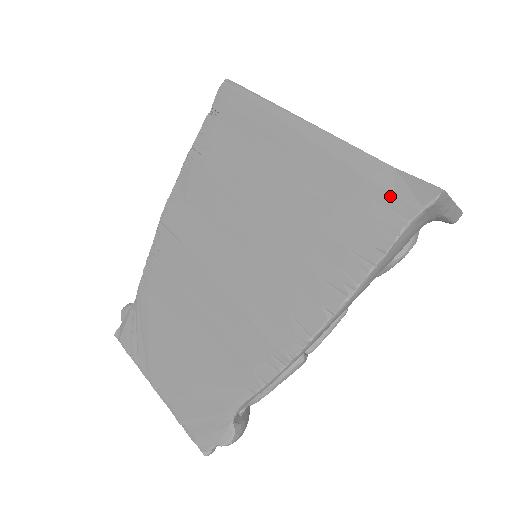
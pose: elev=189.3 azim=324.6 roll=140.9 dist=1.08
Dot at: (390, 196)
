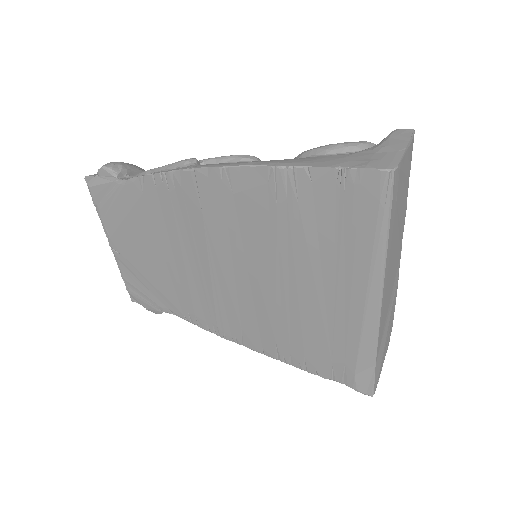
Dot at: (352, 373)
